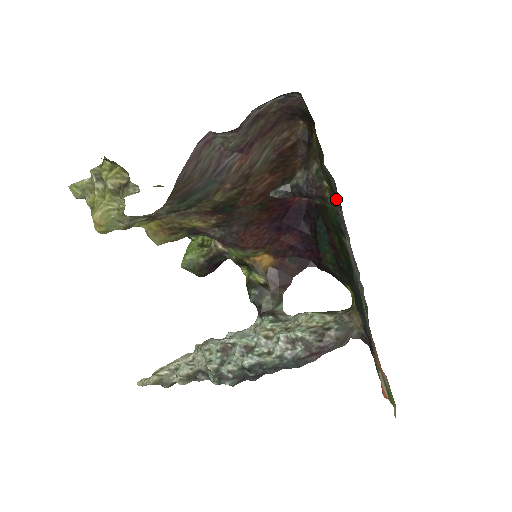
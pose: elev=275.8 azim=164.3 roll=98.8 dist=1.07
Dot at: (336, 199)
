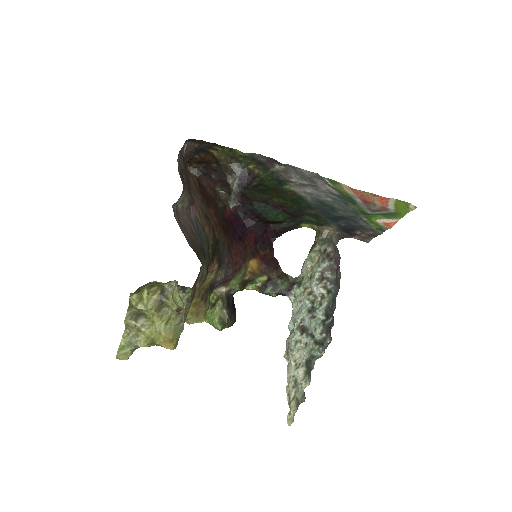
Dot at: (265, 166)
